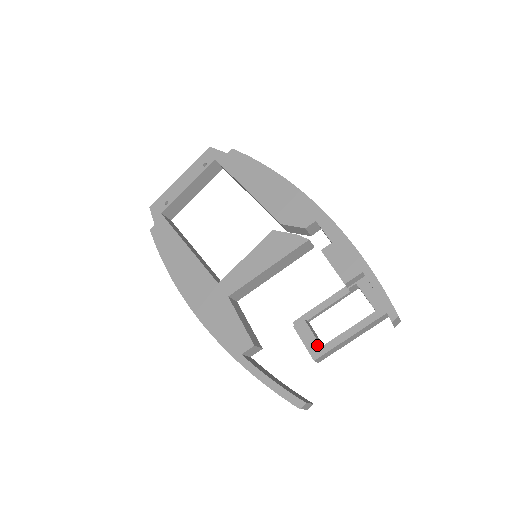
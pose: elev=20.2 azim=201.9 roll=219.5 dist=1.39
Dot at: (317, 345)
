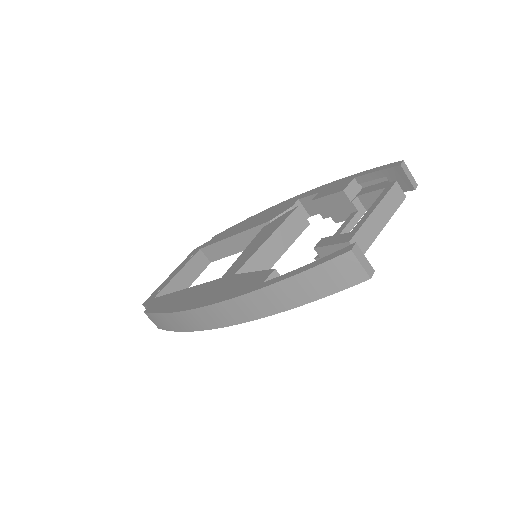
Dot at: (345, 235)
